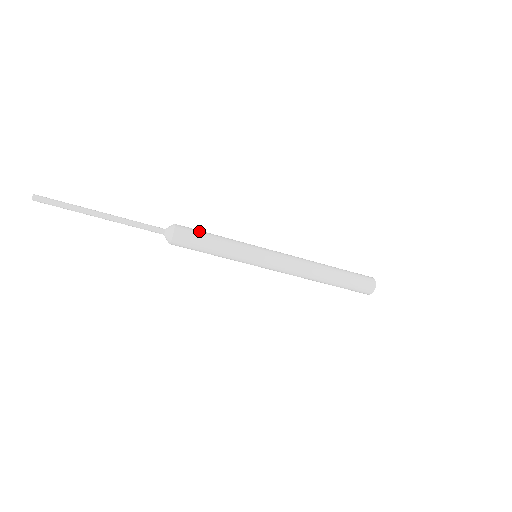
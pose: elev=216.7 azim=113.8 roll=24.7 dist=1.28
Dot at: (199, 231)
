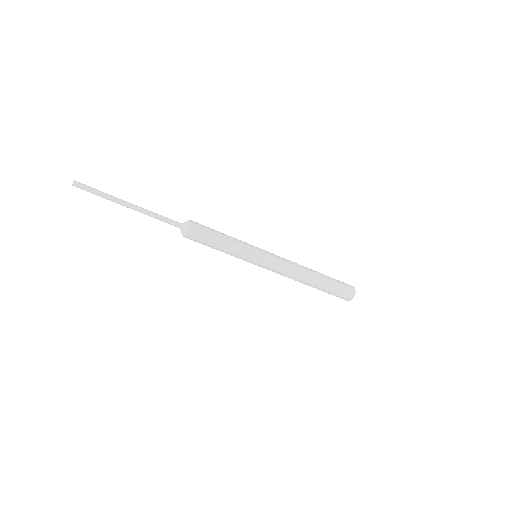
Dot at: (210, 228)
